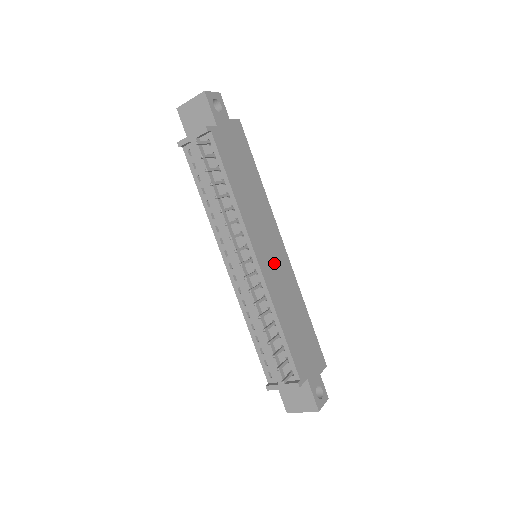
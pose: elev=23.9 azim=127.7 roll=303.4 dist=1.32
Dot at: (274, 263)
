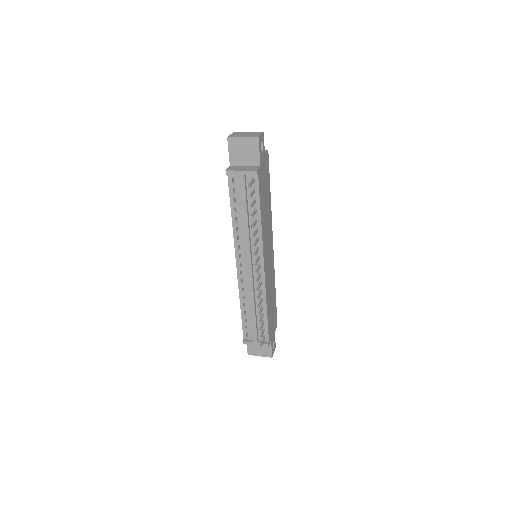
Dot at: (269, 264)
